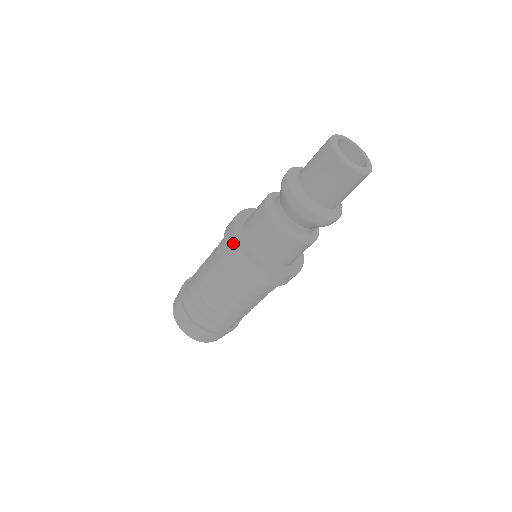
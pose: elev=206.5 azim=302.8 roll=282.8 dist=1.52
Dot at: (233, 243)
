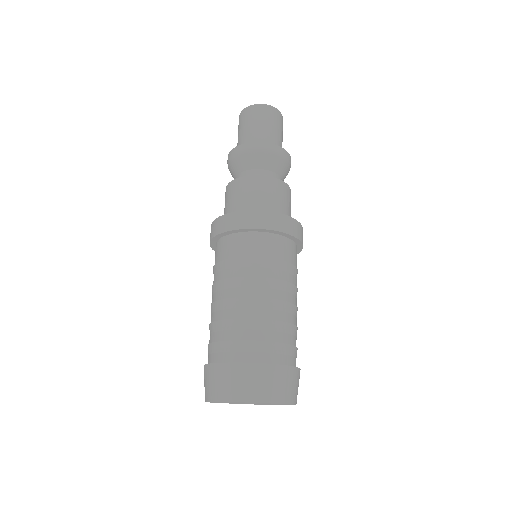
Dot at: (211, 227)
